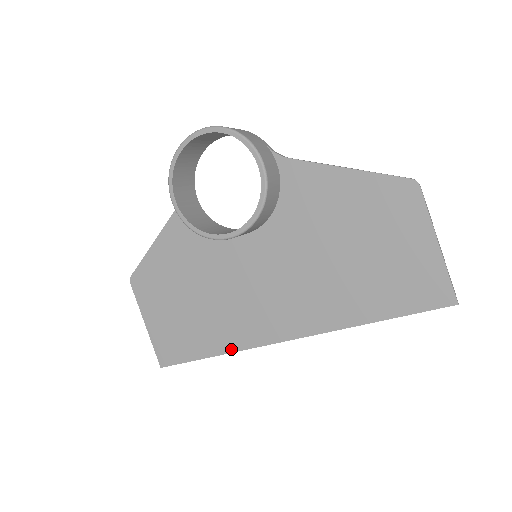
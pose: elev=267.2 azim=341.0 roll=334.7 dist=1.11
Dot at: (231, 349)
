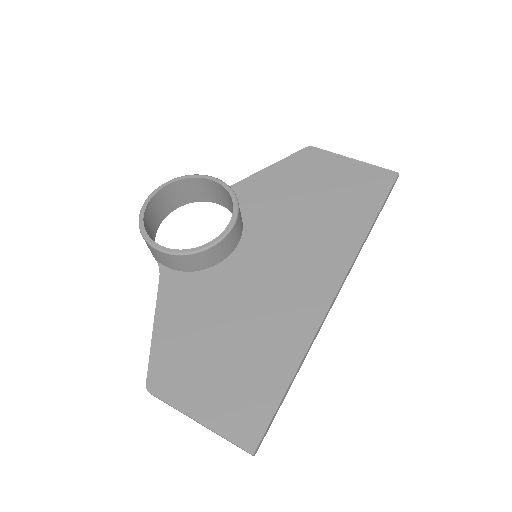
Dot at: (305, 345)
